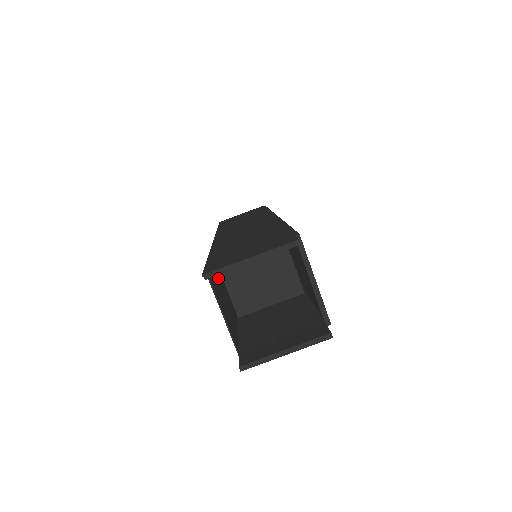
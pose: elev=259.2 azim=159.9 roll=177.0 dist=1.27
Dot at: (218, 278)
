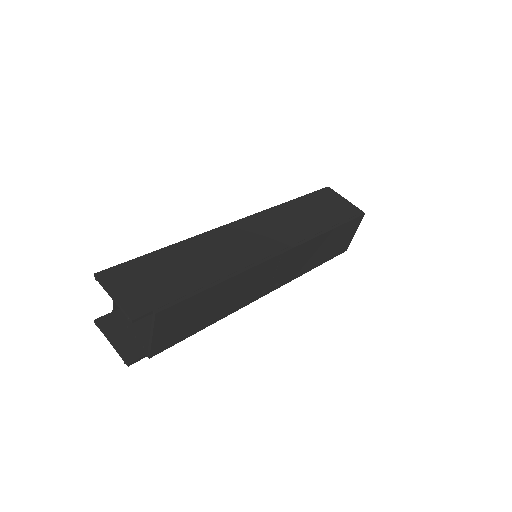
Dot at: occluded
